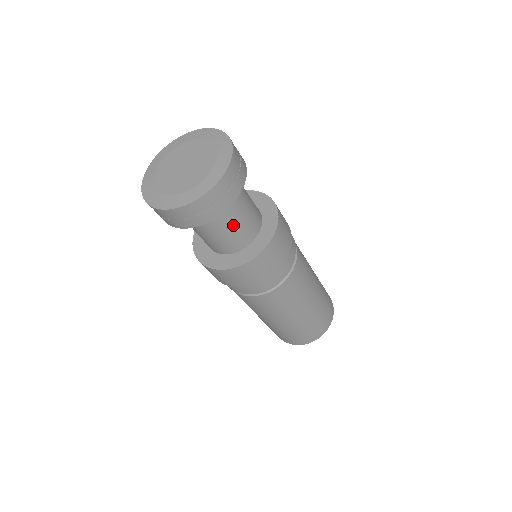
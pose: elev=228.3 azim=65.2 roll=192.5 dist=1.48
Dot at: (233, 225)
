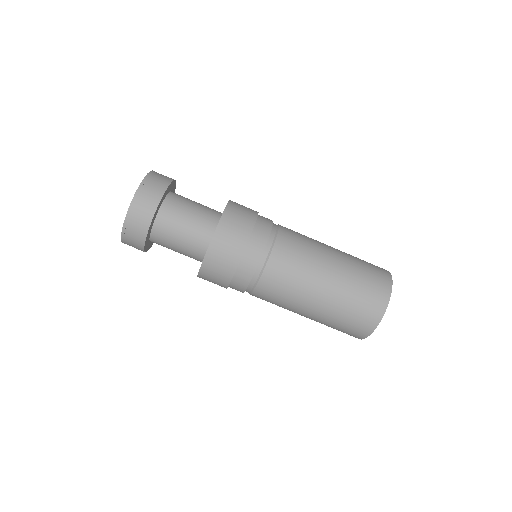
Dot at: (177, 245)
